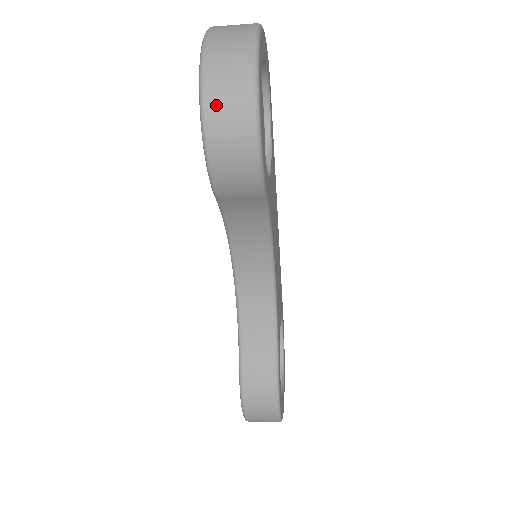
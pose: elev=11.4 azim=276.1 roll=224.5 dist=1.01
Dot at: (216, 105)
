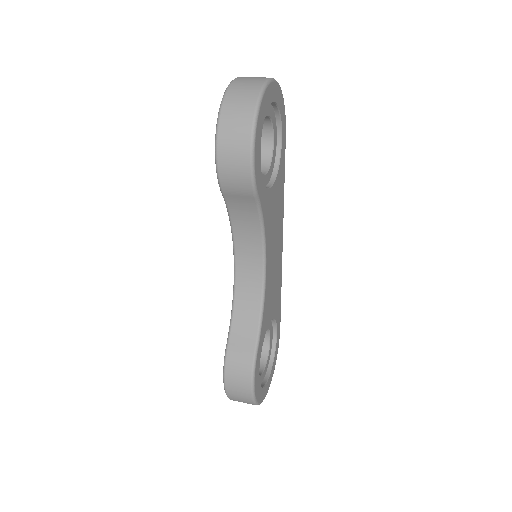
Dot at: (227, 124)
